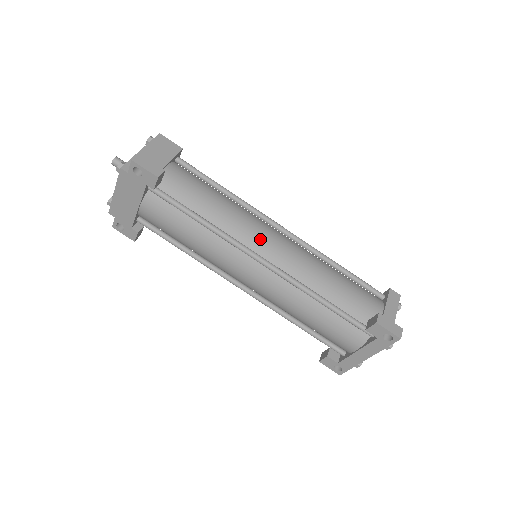
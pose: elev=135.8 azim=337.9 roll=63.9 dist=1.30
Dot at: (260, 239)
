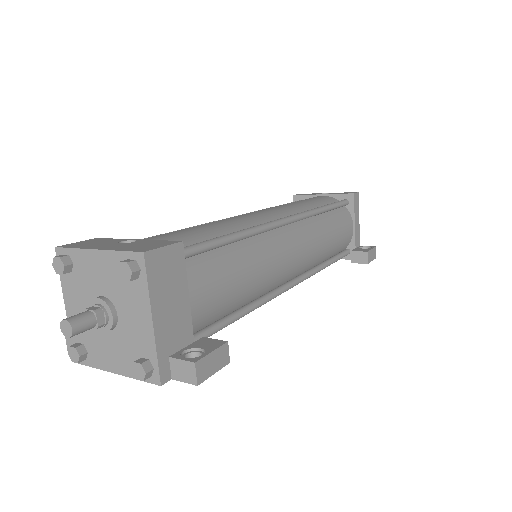
Dot at: (287, 269)
